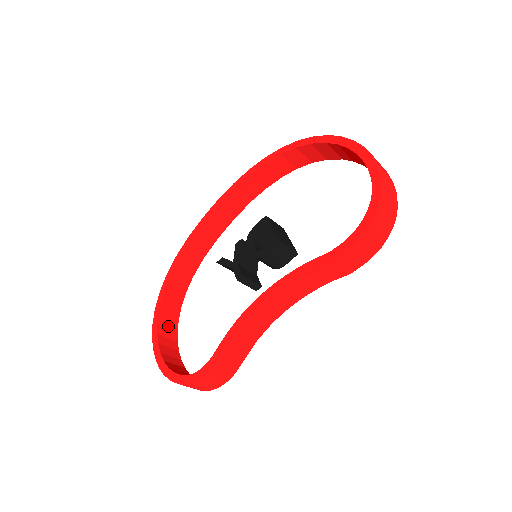
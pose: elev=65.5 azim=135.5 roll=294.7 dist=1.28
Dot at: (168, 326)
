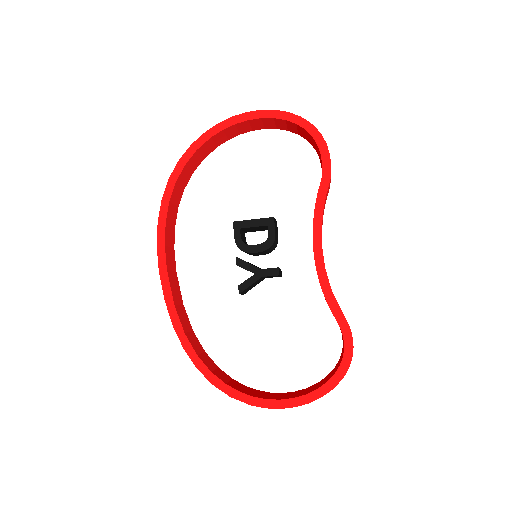
Dot at: (253, 393)
